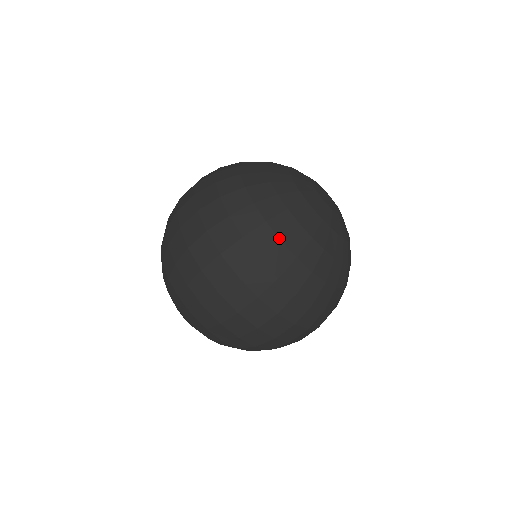
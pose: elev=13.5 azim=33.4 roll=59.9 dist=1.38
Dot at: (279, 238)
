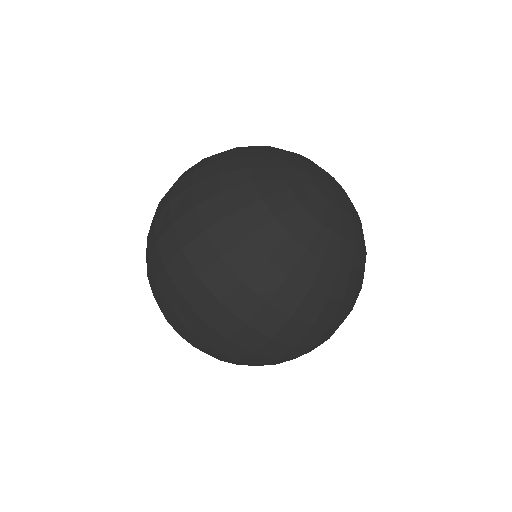
Dot at: (264, 255)
